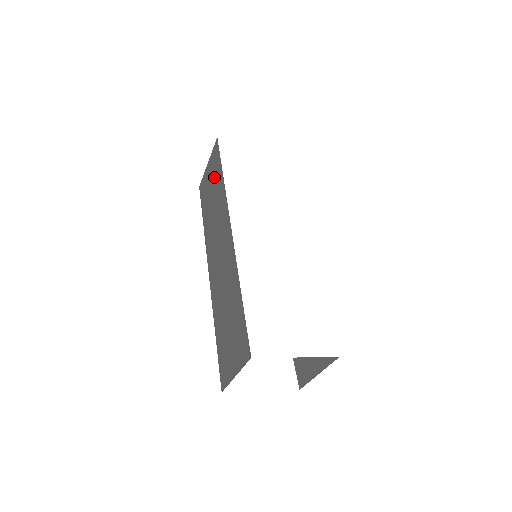
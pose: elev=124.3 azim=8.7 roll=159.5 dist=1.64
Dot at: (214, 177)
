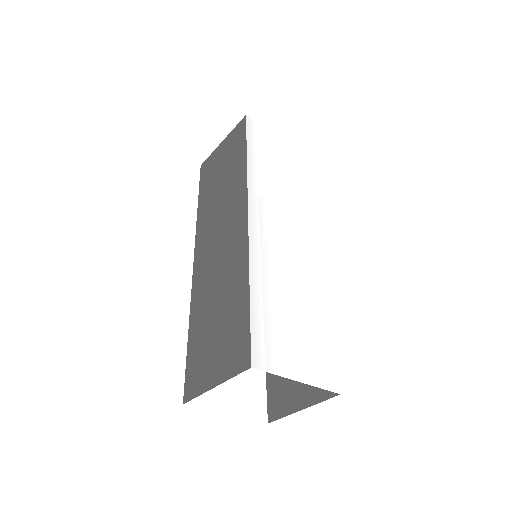
Dot at: (230, 156)
